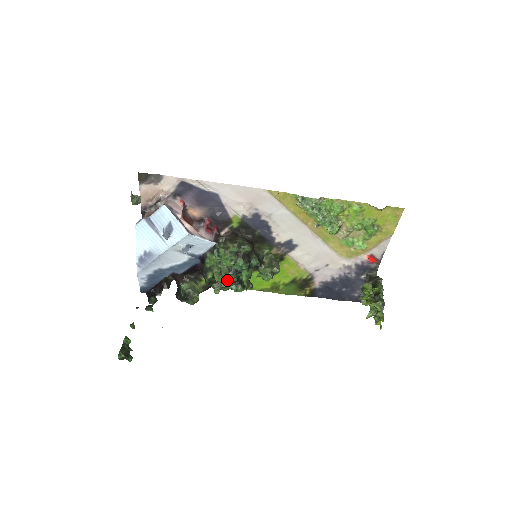
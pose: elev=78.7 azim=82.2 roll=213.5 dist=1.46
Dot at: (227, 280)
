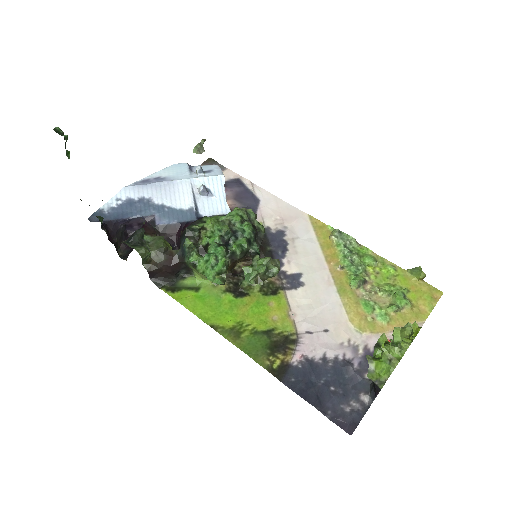
Dot at: (219, 228)
